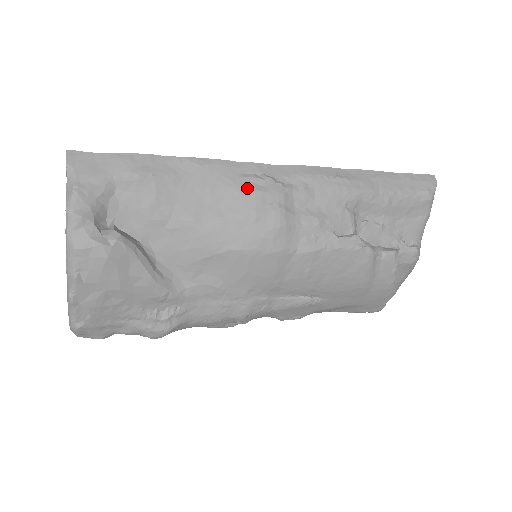
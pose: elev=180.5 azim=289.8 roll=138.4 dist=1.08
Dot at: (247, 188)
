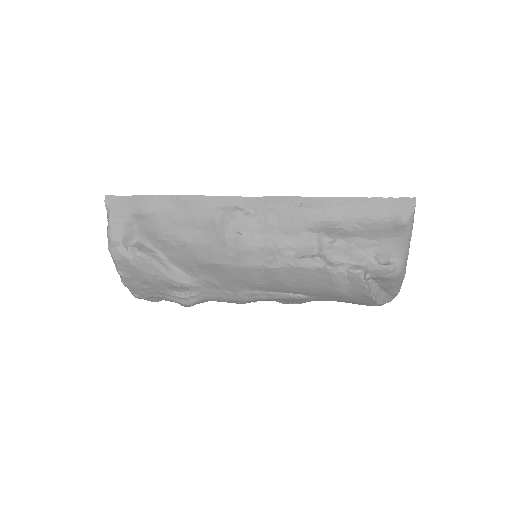
Dot at: (220, 219)
